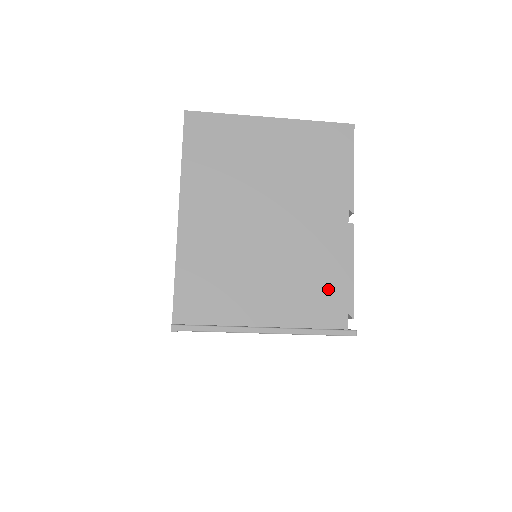
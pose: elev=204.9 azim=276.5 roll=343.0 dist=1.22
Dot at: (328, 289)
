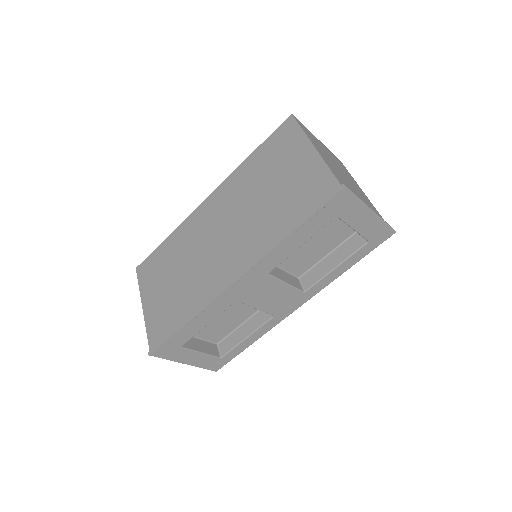
Dot at: (375, 211)
